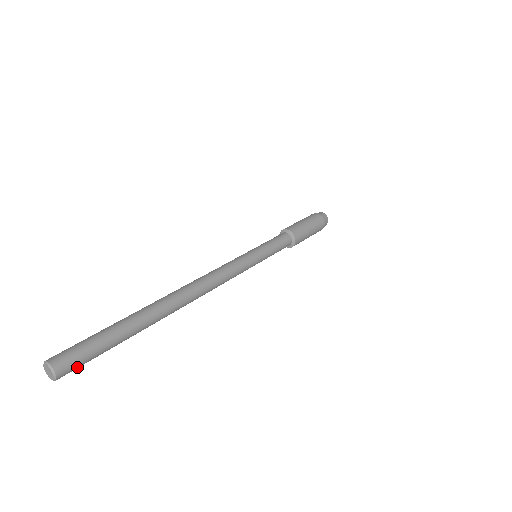
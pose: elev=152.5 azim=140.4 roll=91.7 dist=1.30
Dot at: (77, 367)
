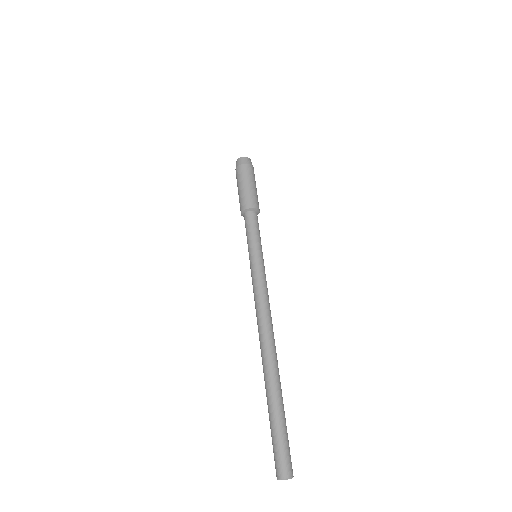
Dot at: occluded
